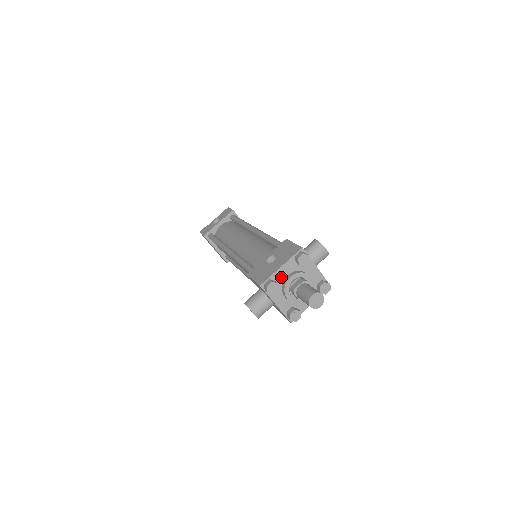
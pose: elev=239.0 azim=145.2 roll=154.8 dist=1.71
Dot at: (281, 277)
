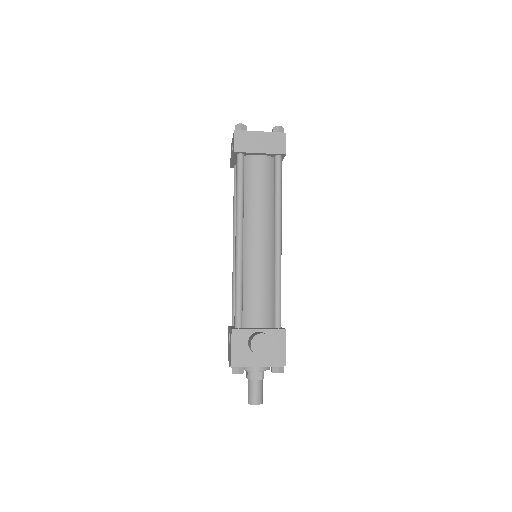
Dot at: occluded
